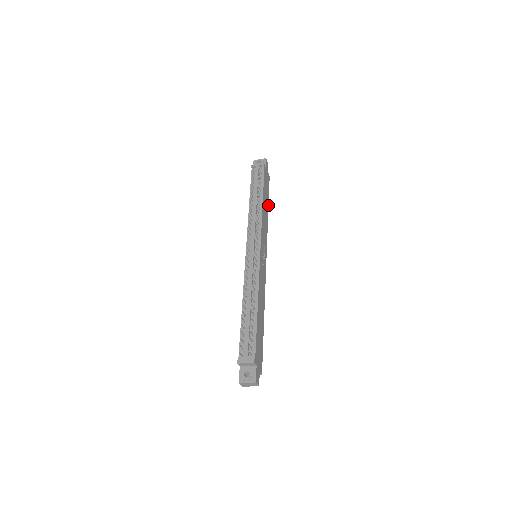
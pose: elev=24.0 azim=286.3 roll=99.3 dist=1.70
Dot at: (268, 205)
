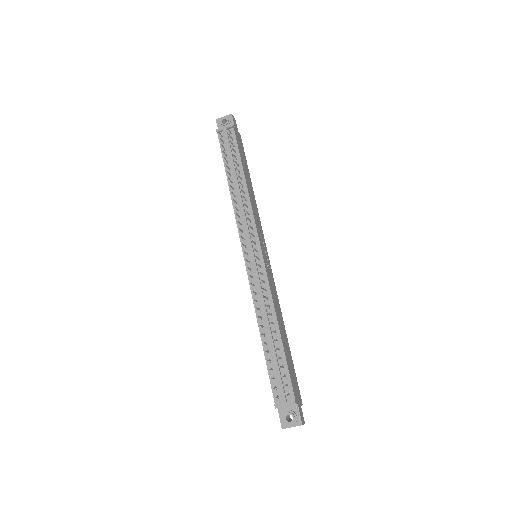
Dot at: (250, 178)
